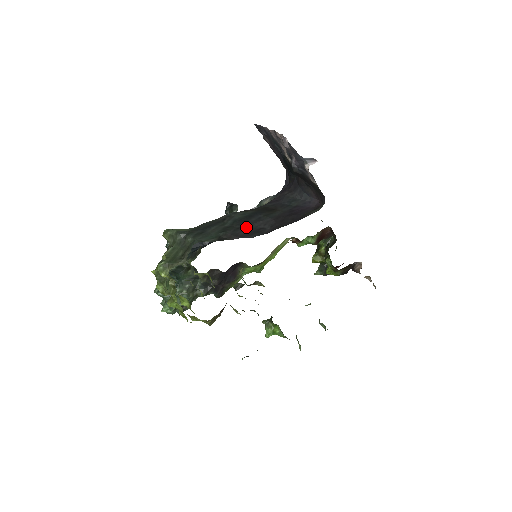
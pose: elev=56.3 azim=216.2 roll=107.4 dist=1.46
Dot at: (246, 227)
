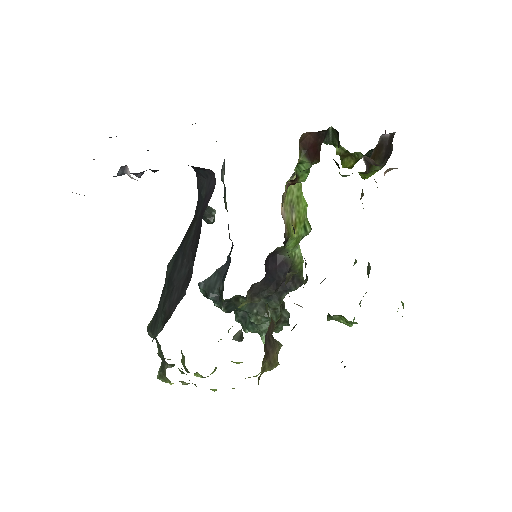
Dot at: (177, 282)
